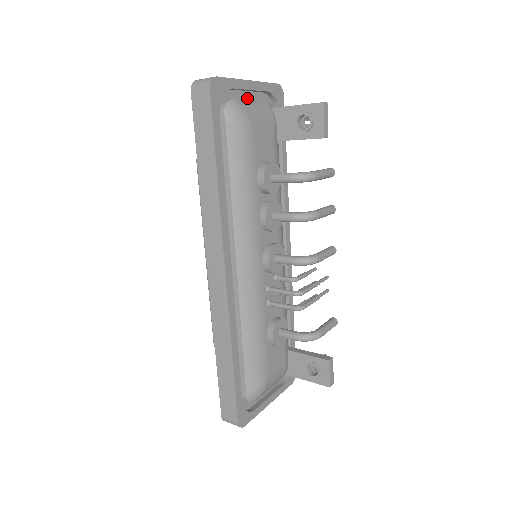
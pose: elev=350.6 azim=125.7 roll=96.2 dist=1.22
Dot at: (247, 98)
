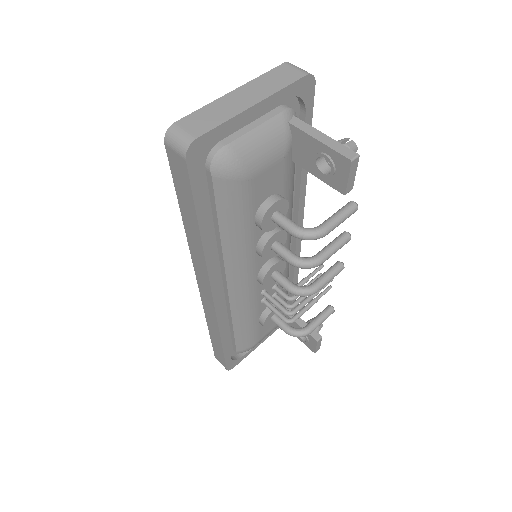
Dot at: (252, 118)
